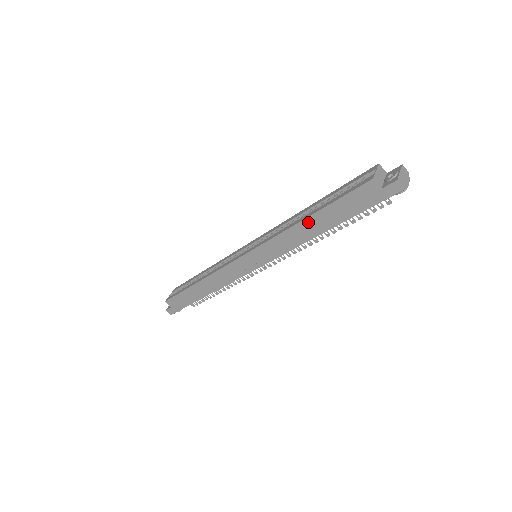
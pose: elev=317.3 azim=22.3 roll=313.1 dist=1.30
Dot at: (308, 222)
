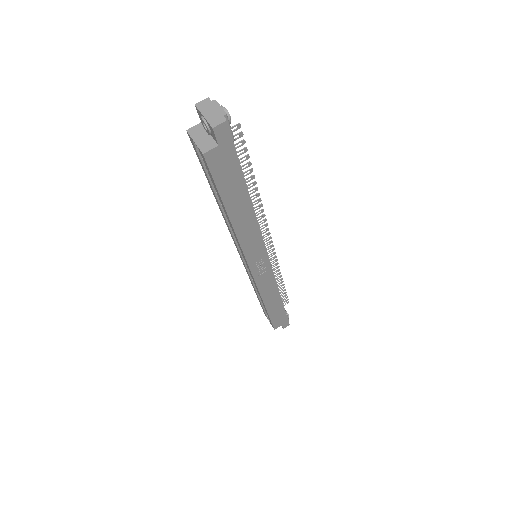
Dot at: (235, 218)
